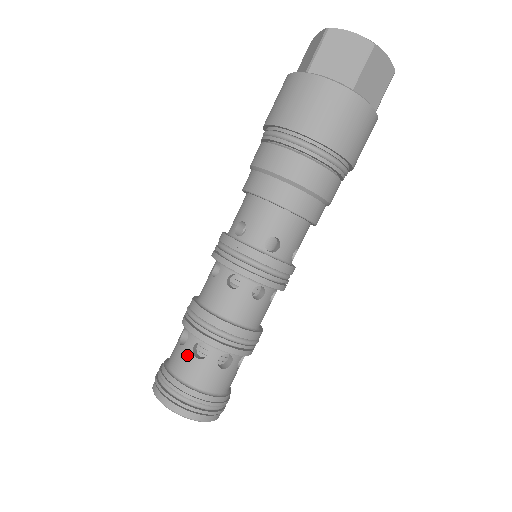
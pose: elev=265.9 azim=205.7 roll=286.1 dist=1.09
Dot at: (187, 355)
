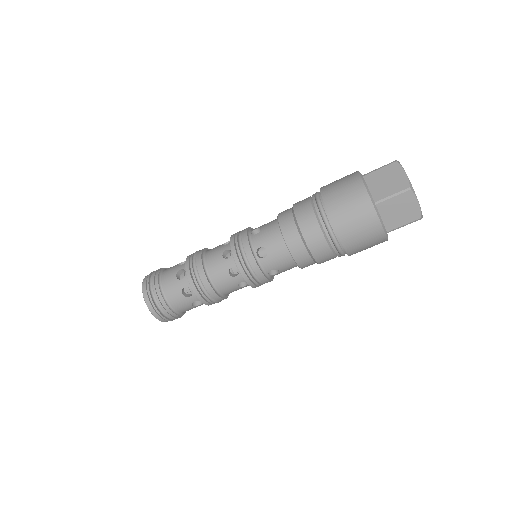
Dot at: (174, 271)
